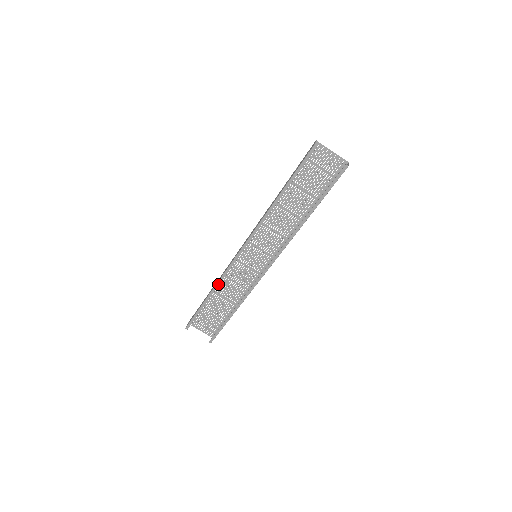
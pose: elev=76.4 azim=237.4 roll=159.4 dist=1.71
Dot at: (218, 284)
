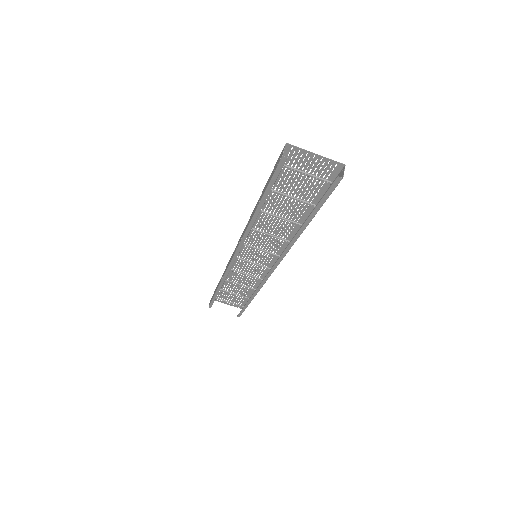
Dot at: (223, 280)
